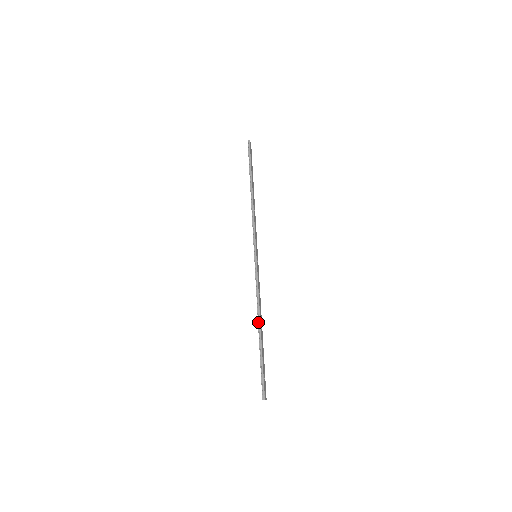
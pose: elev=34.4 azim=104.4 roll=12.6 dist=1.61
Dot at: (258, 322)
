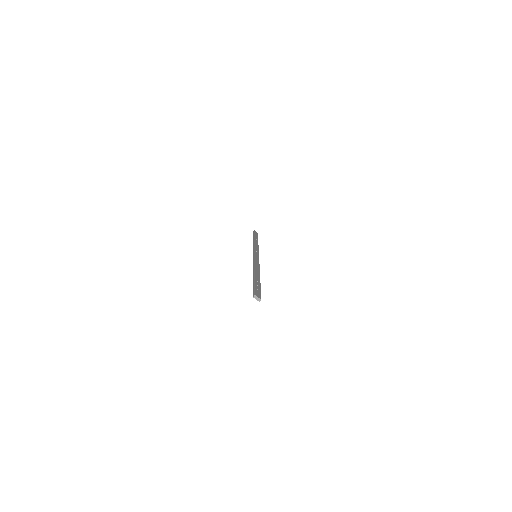
Dot at: (253, 272)
